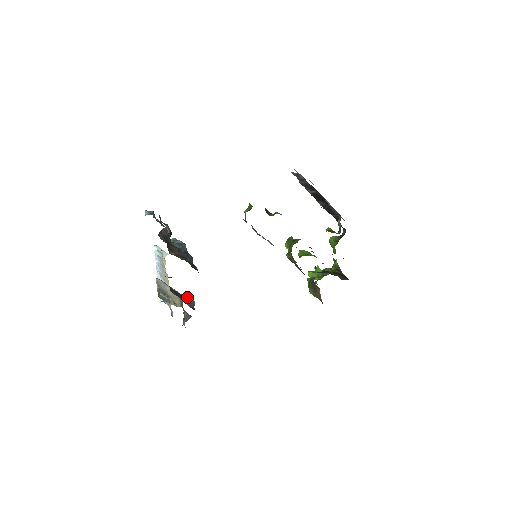
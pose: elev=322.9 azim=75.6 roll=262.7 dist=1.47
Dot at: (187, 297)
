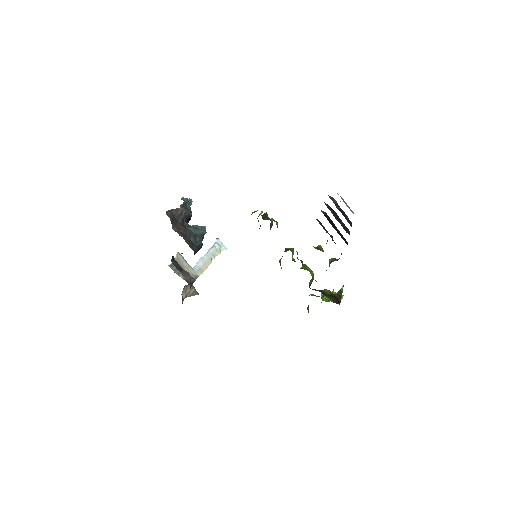
Dot at: (187, 272)
